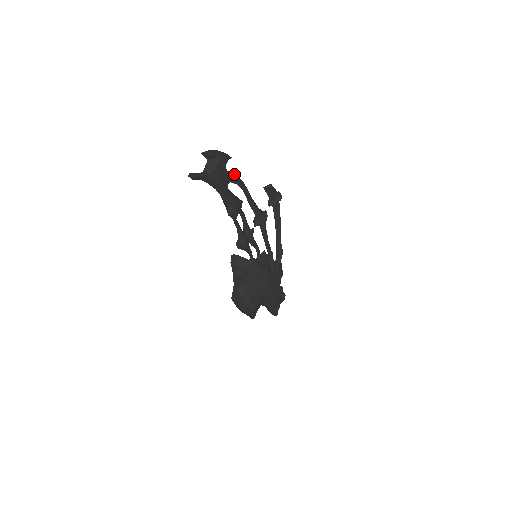
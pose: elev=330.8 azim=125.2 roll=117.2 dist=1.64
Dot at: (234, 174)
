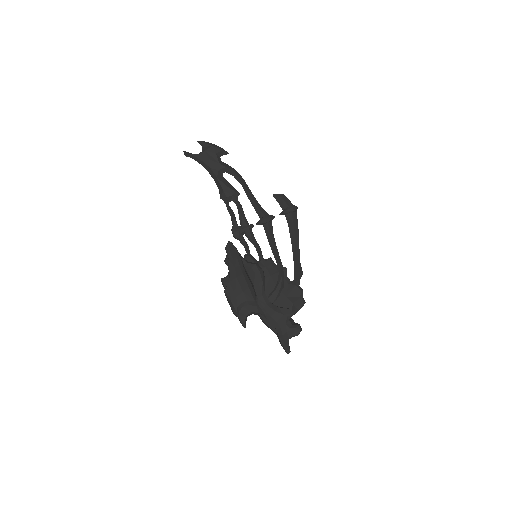
Dot at: (231, 167)
